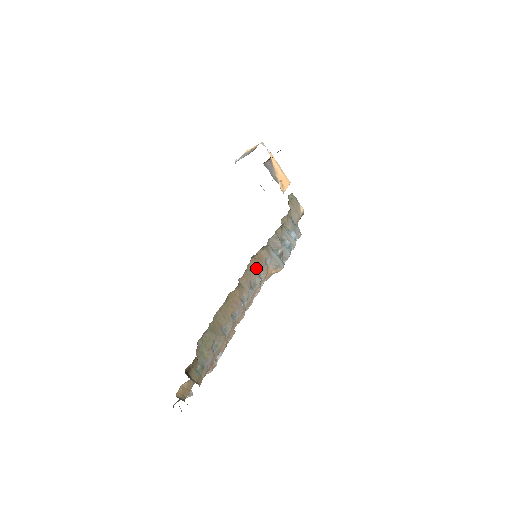
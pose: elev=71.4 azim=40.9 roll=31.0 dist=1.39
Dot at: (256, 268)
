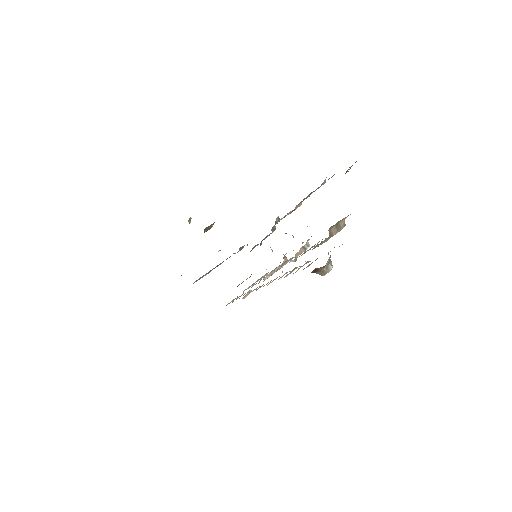
Dot at: occluded
